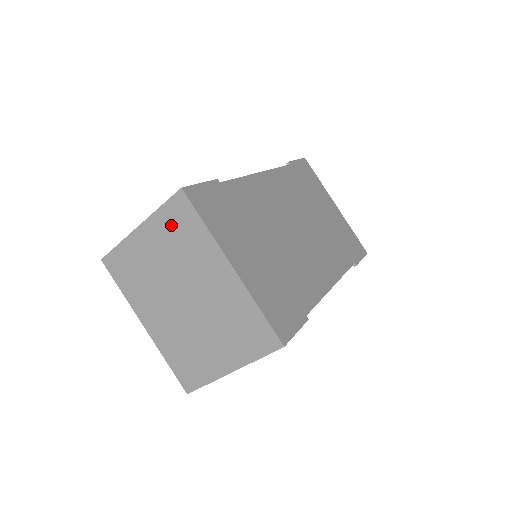
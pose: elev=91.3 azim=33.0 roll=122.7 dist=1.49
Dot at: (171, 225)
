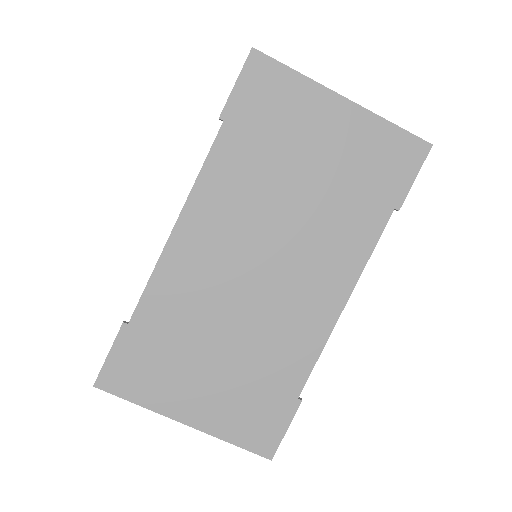
Dot at: occluded
